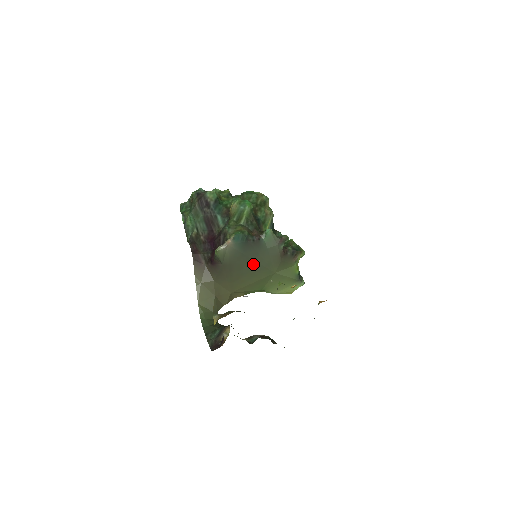
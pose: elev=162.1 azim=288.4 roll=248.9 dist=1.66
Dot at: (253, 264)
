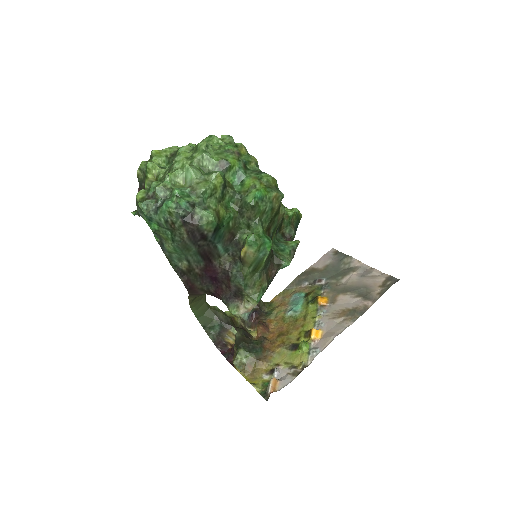
Dot at: occluded
